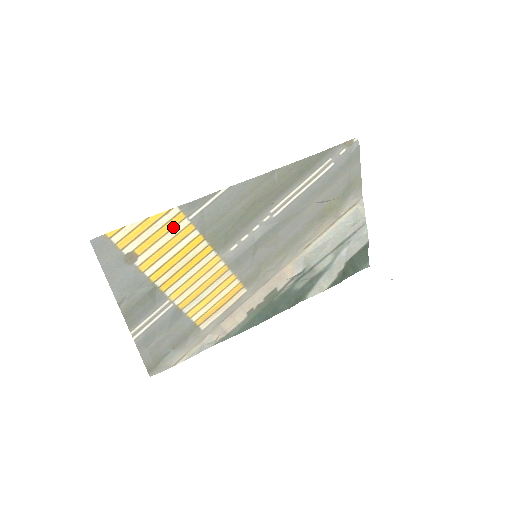
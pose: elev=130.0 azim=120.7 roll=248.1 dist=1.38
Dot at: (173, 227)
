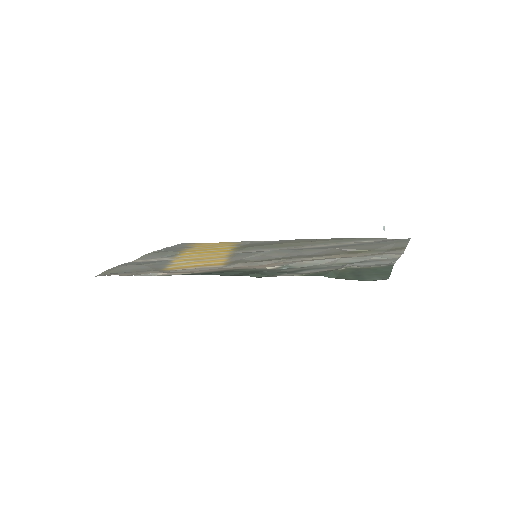
Dot at: occluded
